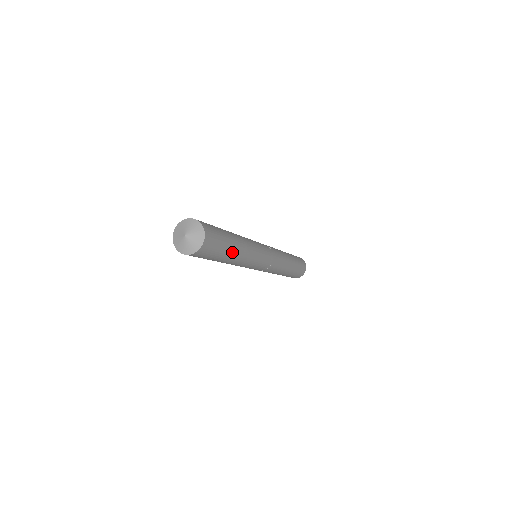
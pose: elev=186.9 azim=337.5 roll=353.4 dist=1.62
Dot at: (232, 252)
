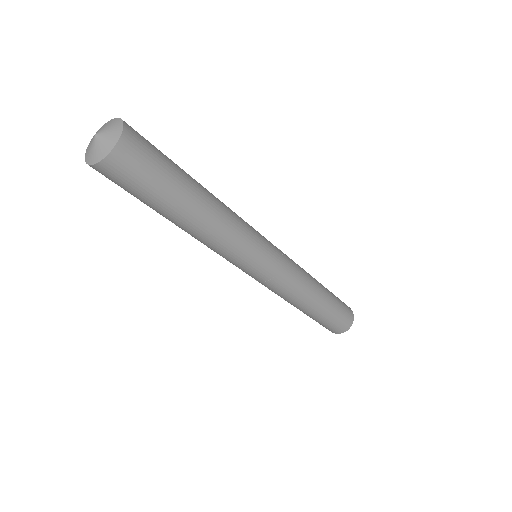
Dot at: (193, 184)
